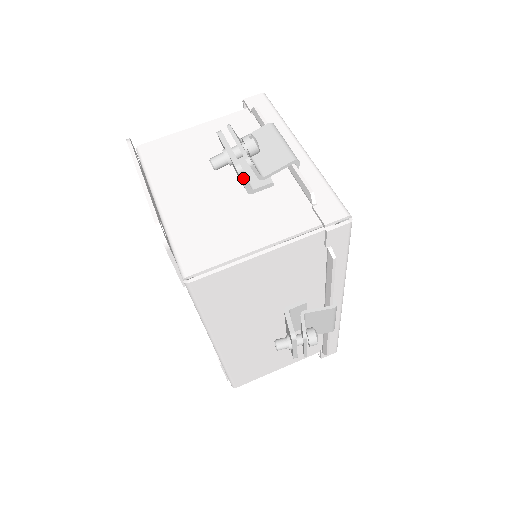
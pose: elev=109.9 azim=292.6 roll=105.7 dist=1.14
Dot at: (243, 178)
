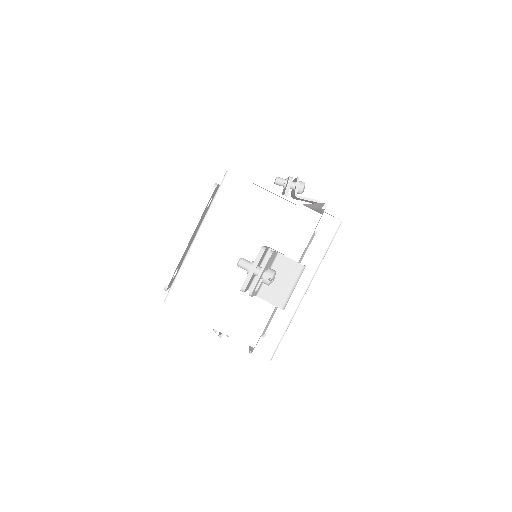
Dot at: occluded
